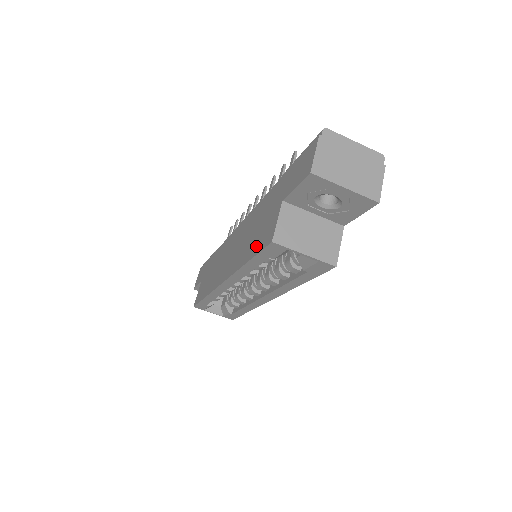
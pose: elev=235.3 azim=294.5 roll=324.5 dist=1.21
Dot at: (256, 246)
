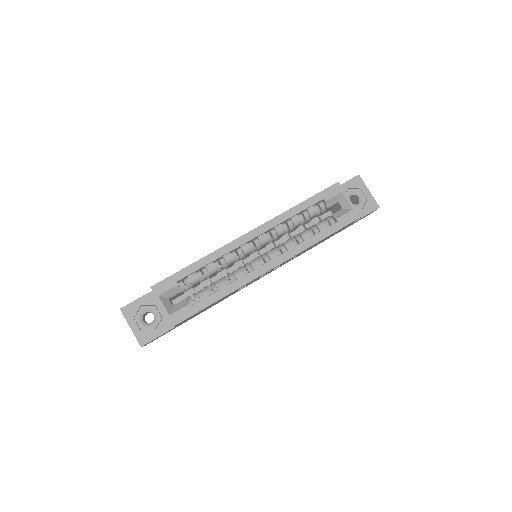
Dot at: occluded
